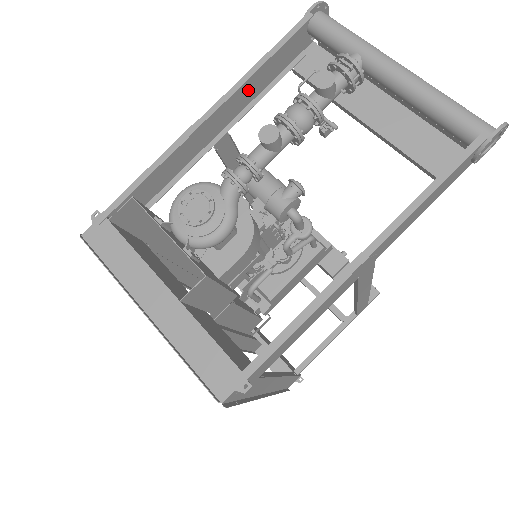
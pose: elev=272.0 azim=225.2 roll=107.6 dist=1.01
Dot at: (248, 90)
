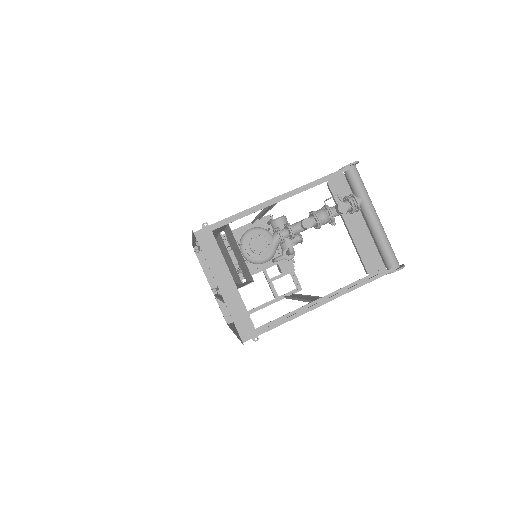
Dot at: occluded
